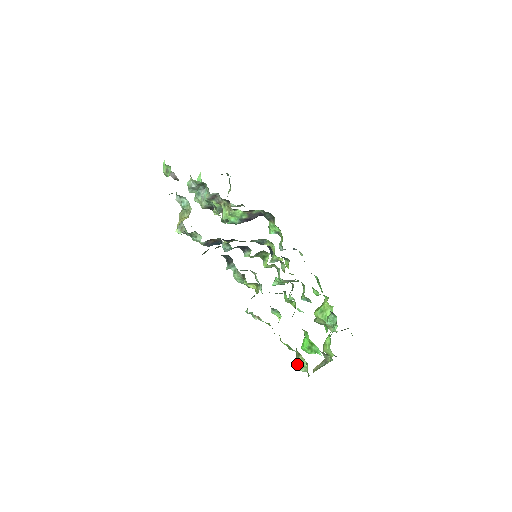
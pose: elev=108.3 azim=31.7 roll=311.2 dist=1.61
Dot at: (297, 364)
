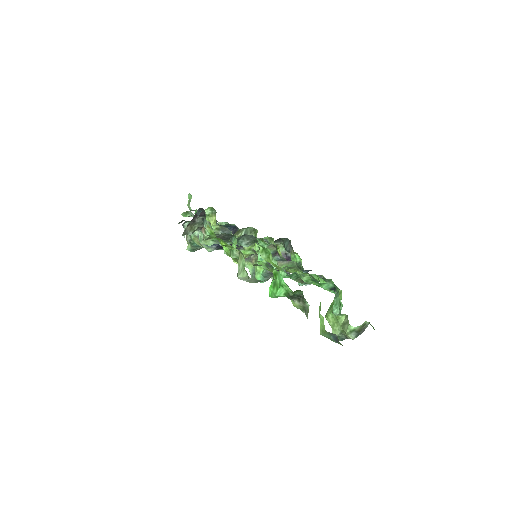
Dot at: occluded
